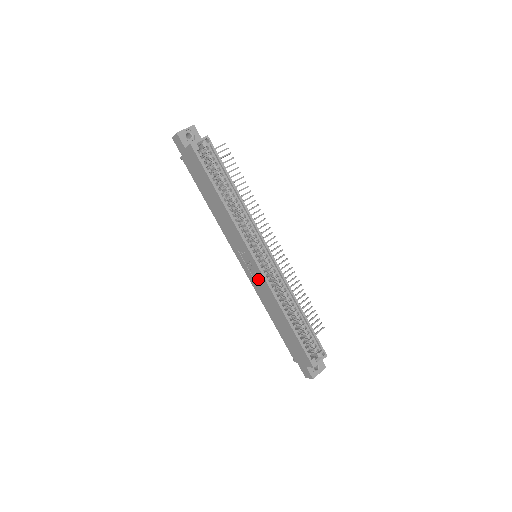
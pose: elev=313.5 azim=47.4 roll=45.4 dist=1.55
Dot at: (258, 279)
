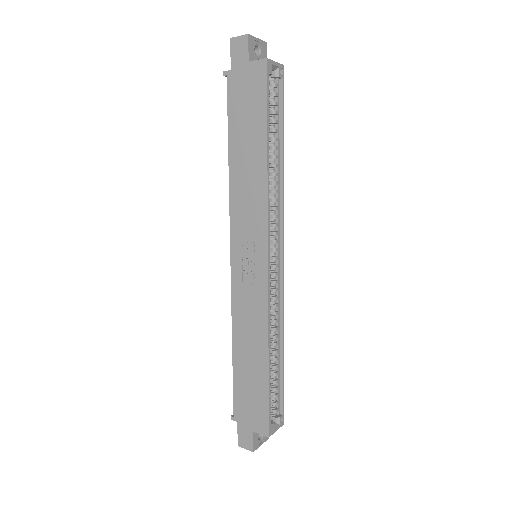
Dot at: (253, 288)
